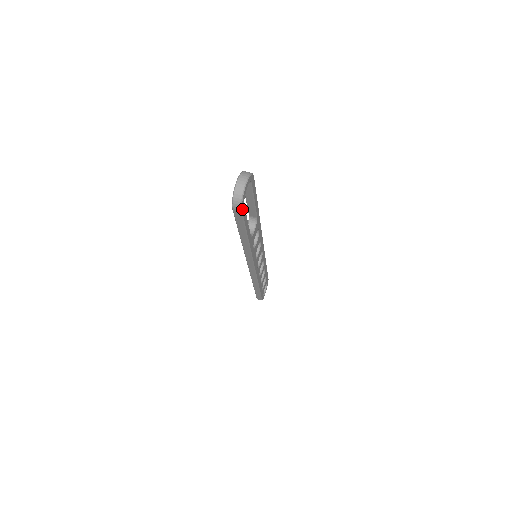
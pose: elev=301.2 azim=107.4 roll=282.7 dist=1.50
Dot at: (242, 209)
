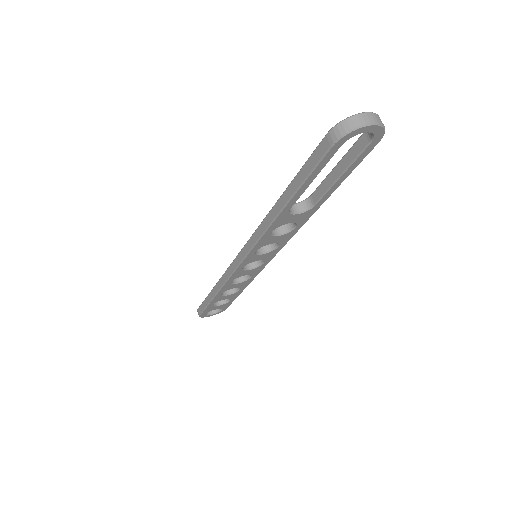
Dot at: (335, 144)
